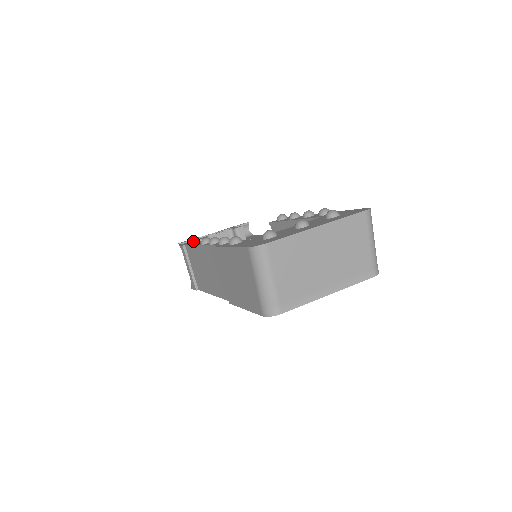
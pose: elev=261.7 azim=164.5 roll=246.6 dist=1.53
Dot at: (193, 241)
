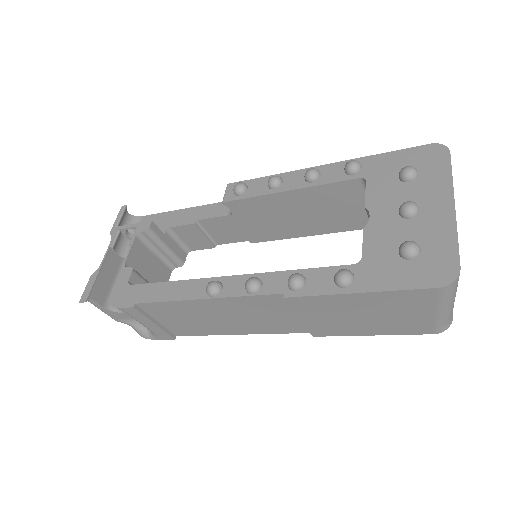
Dot at: (128, 288)
